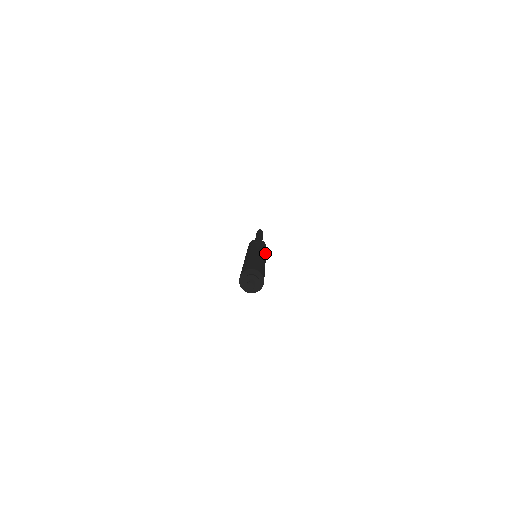
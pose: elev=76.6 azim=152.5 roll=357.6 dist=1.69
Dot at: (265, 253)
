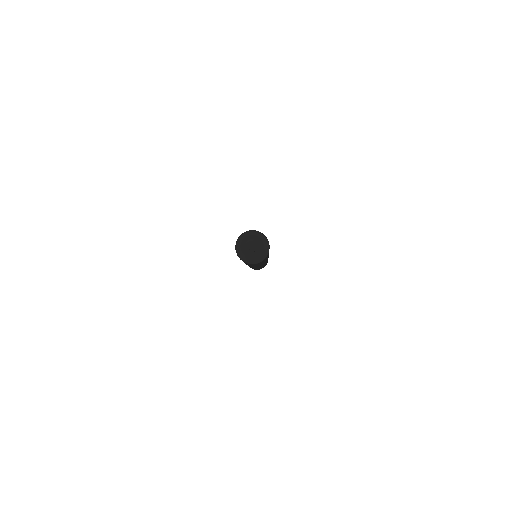
Dot at: occluded
